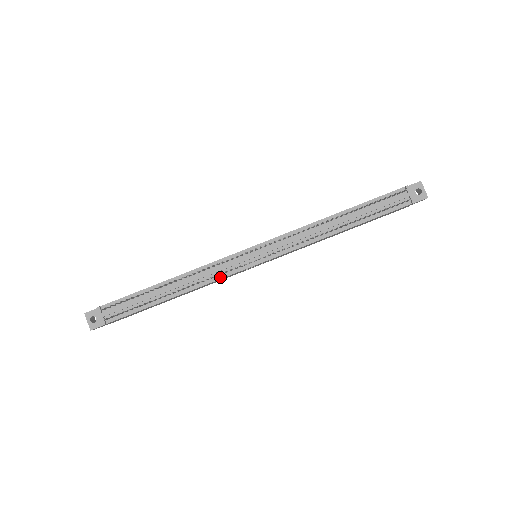
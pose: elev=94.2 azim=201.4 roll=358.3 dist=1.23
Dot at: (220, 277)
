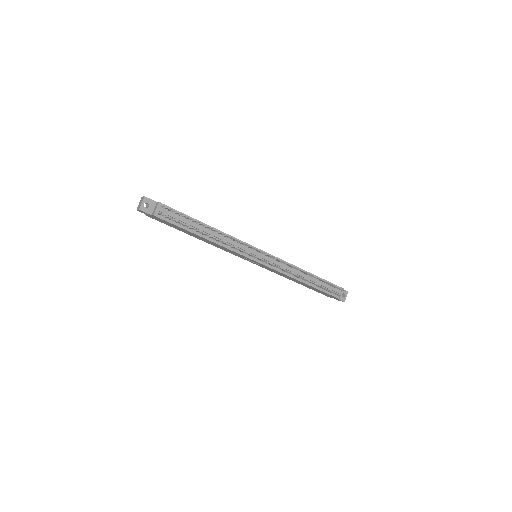
Dot at: (235, 250)
